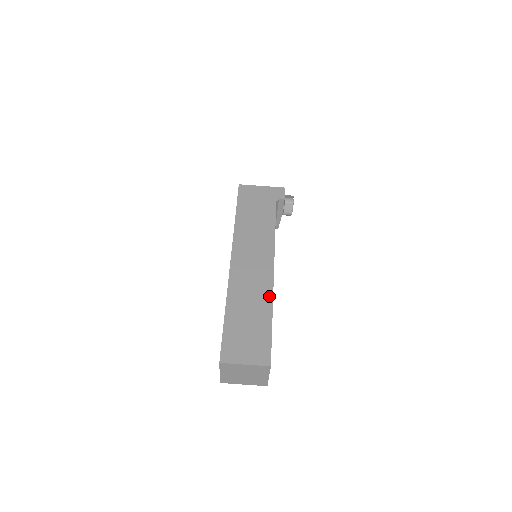
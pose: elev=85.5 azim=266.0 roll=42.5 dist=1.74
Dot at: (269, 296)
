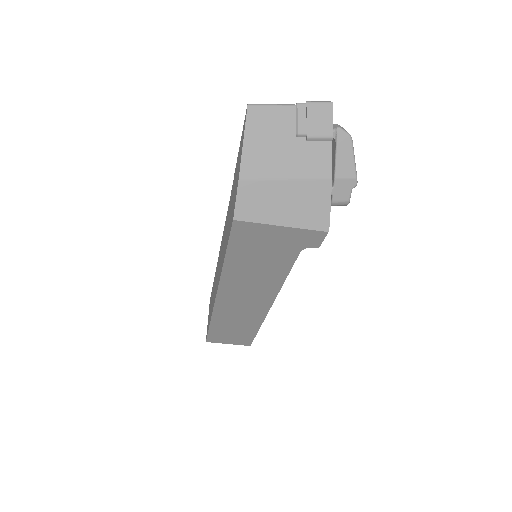
Dot at: (259, 322)
